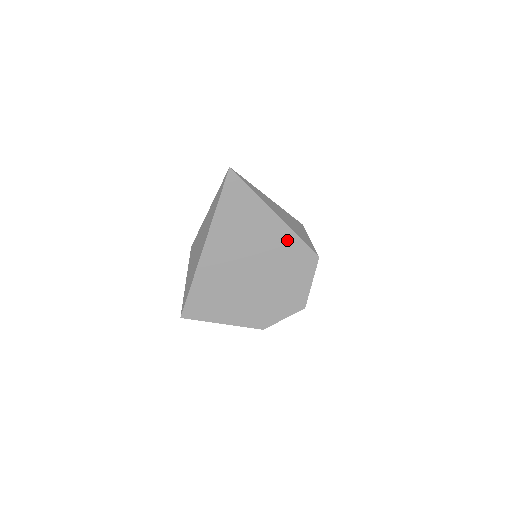
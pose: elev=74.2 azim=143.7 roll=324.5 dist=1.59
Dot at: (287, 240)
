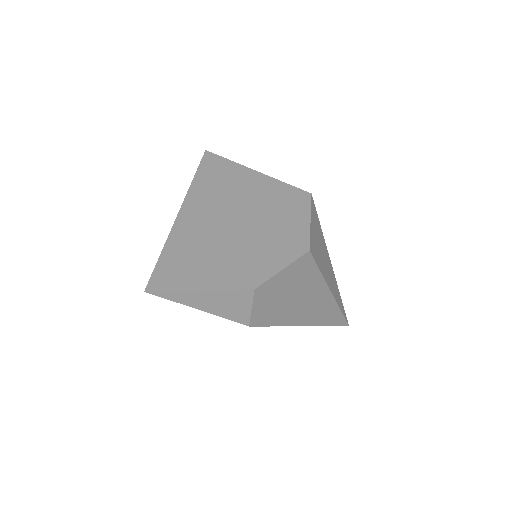
Dot at: (269, 187)
